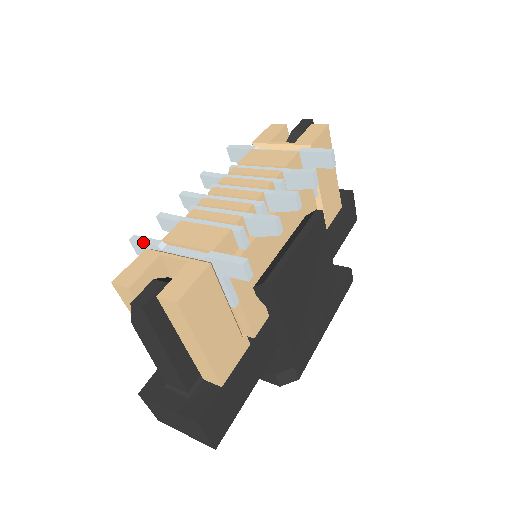
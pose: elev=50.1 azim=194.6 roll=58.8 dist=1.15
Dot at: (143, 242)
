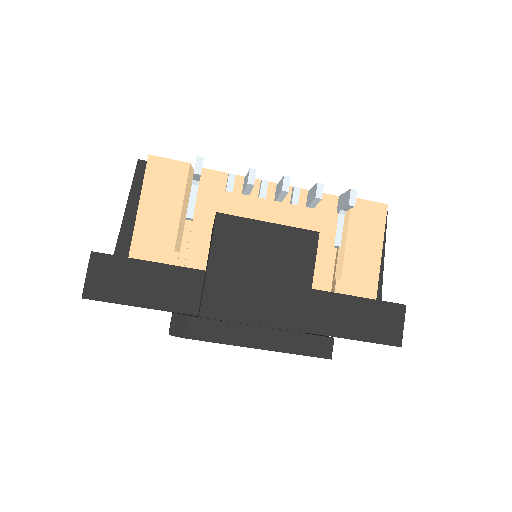
Dot at: occluded
